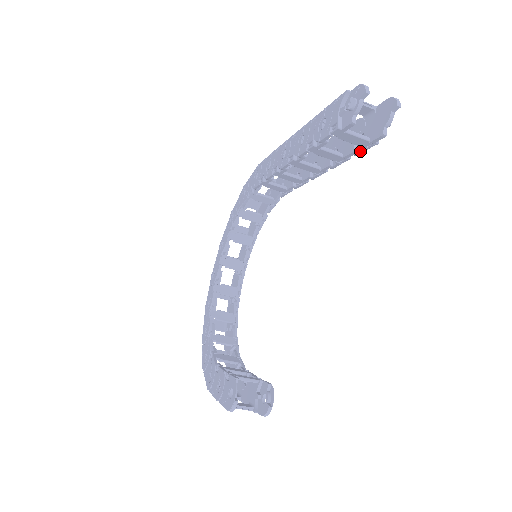
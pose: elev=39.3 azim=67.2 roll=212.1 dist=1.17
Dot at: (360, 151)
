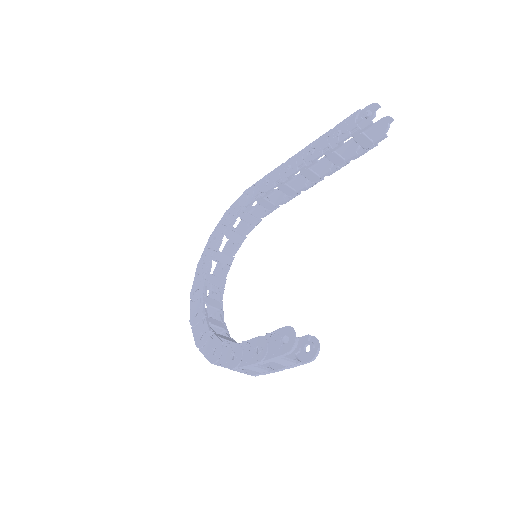
Dot at: (362, 153)
